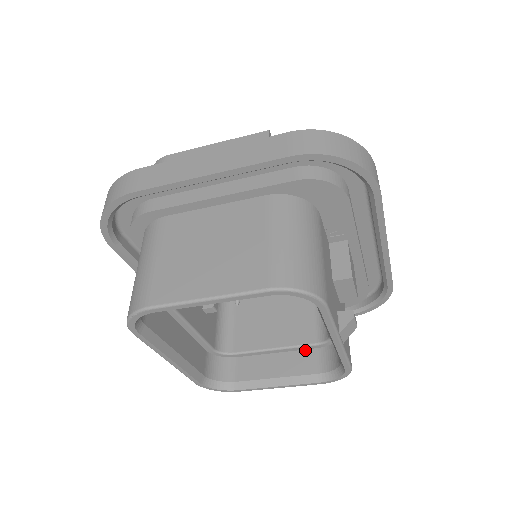
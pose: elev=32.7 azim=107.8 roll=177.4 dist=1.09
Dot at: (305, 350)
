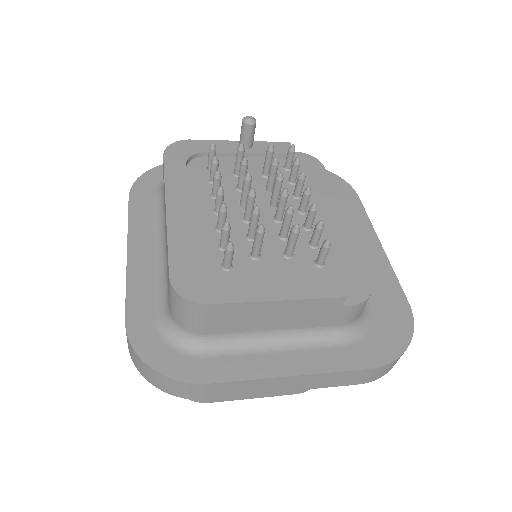
Dot at: occluded
